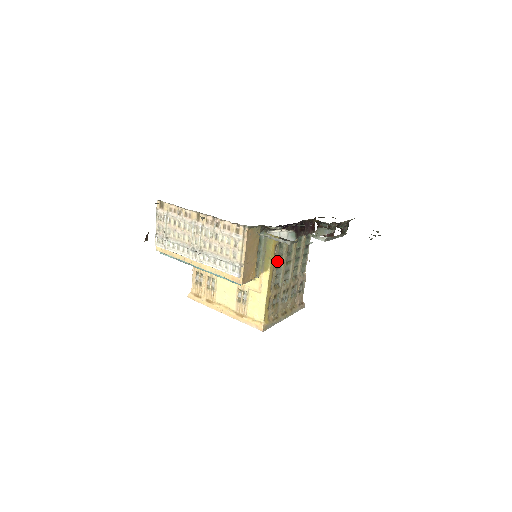
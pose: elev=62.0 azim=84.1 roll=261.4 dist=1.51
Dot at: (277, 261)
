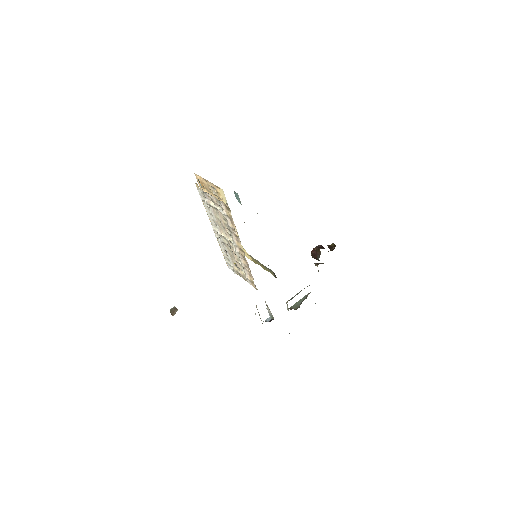
Dot at: occluded
